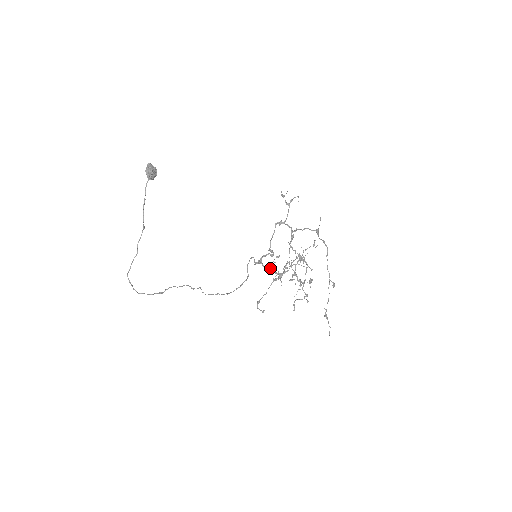
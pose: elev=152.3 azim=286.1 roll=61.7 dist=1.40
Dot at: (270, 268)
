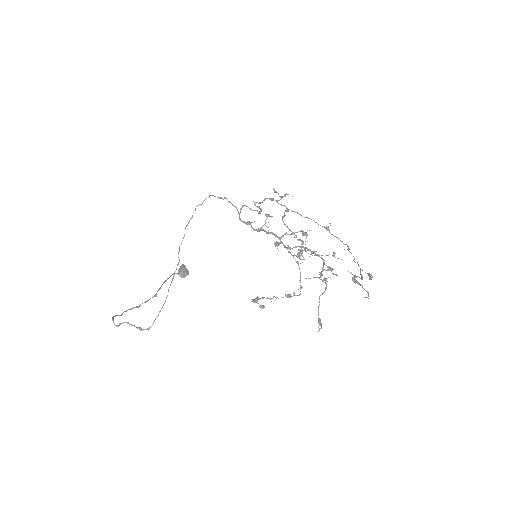
Dot at: (261, 230)
